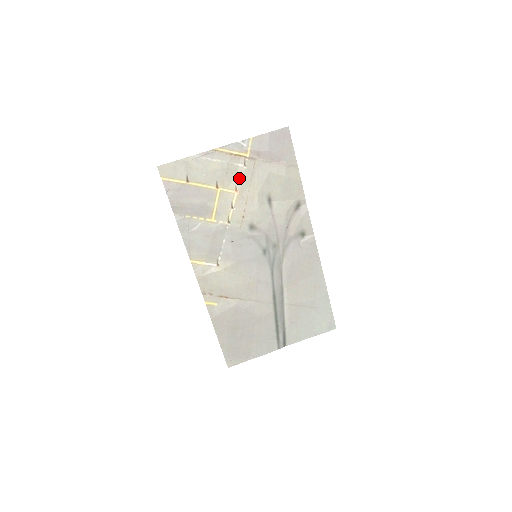
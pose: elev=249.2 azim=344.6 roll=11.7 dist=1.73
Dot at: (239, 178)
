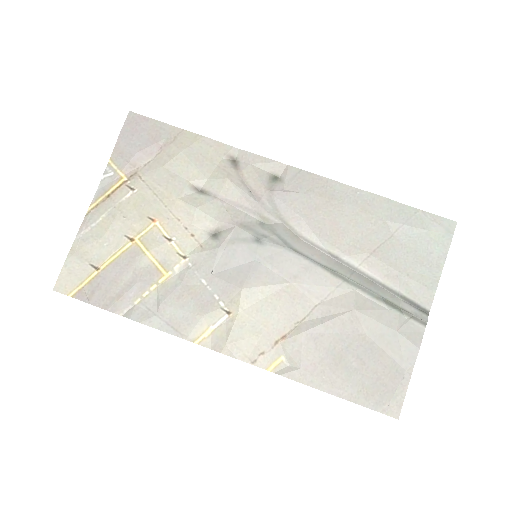
Dot at: (142, 207)
